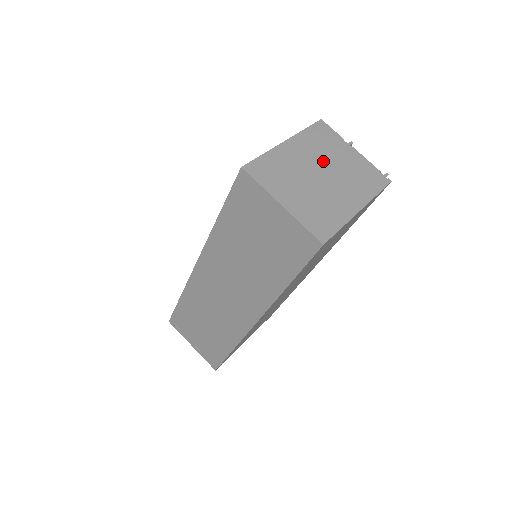
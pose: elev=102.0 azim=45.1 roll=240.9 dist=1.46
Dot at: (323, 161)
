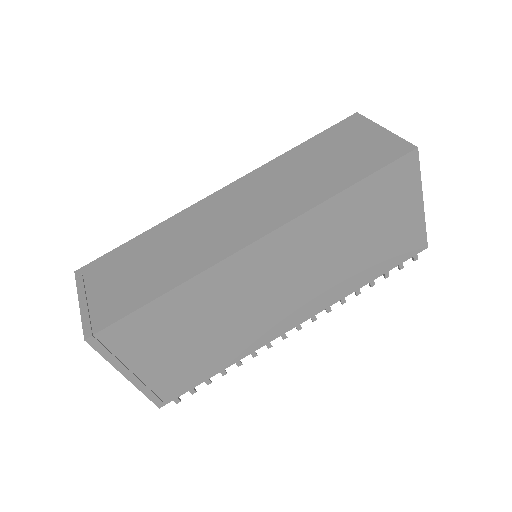
Dot at: occluded
